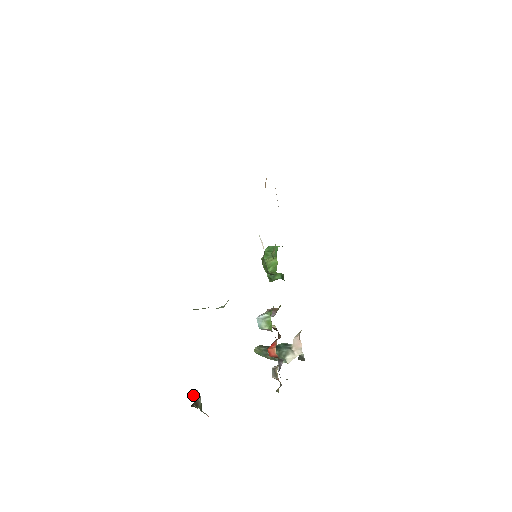
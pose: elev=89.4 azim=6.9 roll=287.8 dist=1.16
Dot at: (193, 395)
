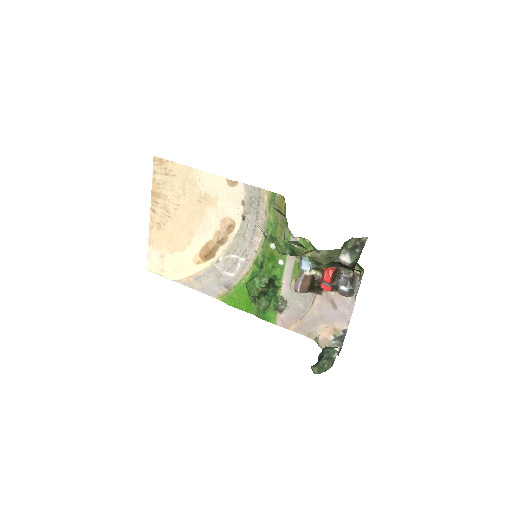
Dot at: (346, 245)
